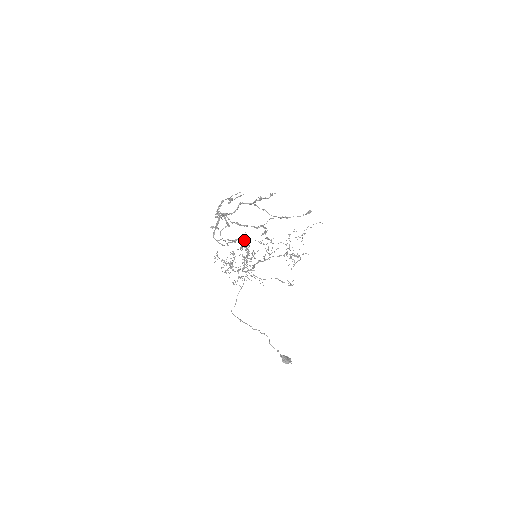
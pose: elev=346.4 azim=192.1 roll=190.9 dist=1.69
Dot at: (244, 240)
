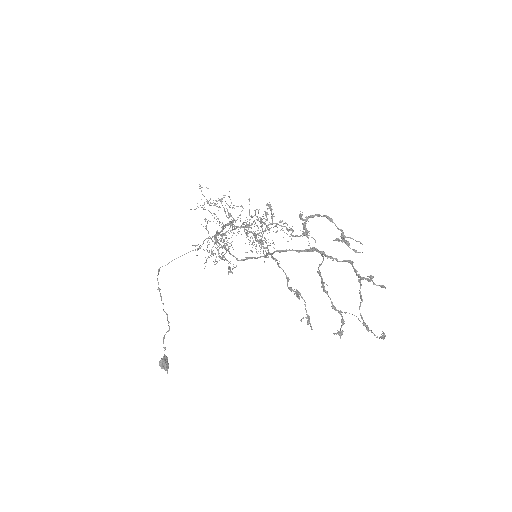
Dot at: occluded
